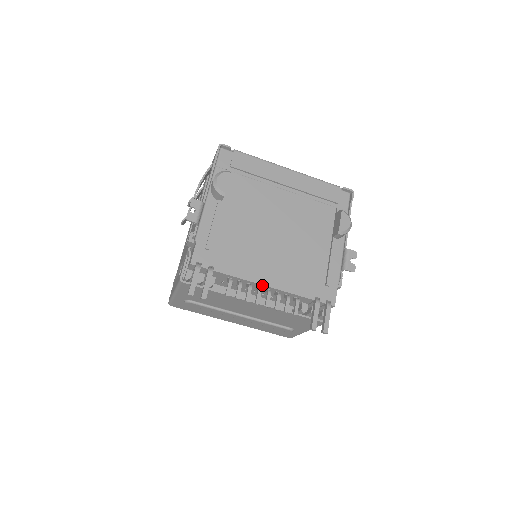
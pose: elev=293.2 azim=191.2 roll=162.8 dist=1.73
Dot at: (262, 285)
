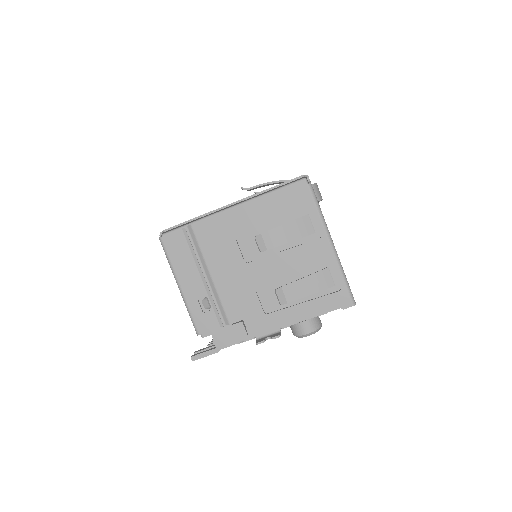
Dot at: occluded
